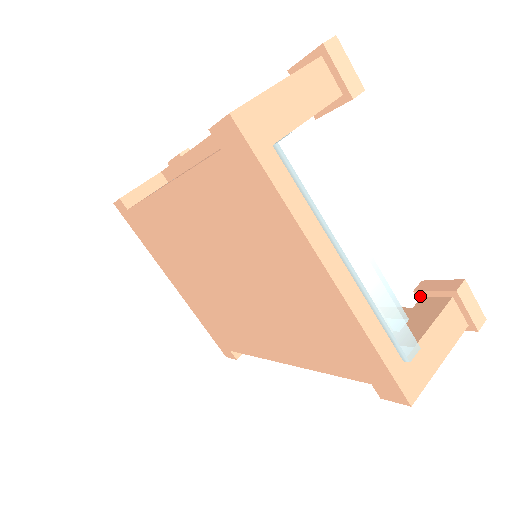
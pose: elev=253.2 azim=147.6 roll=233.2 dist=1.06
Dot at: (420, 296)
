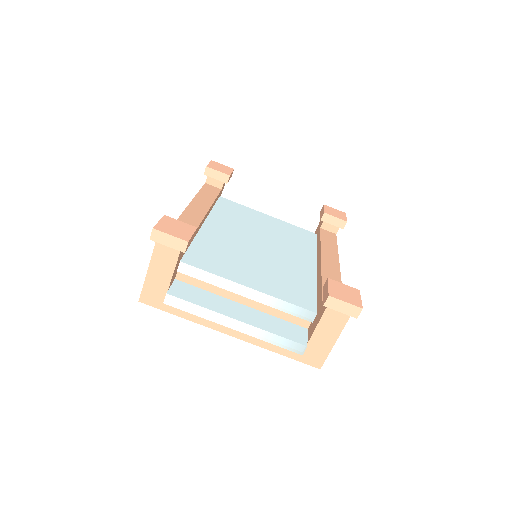
Dot at: occluded
